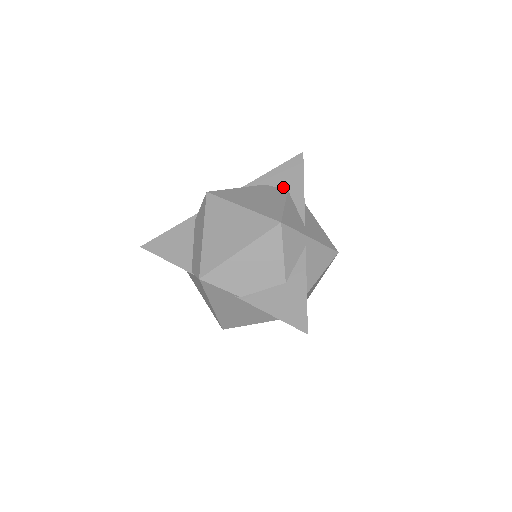
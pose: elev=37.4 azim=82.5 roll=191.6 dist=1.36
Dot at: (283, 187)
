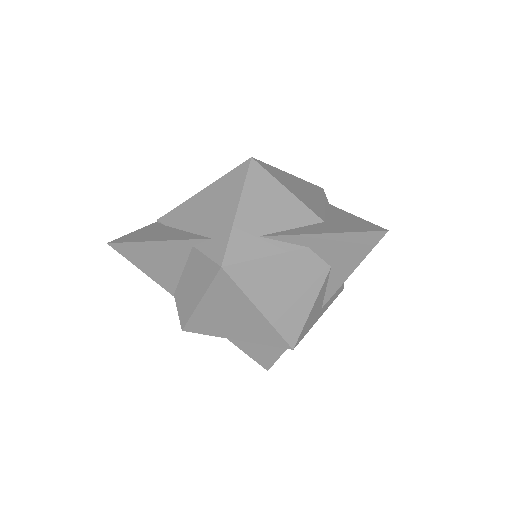
Dot at: (328, 261)
